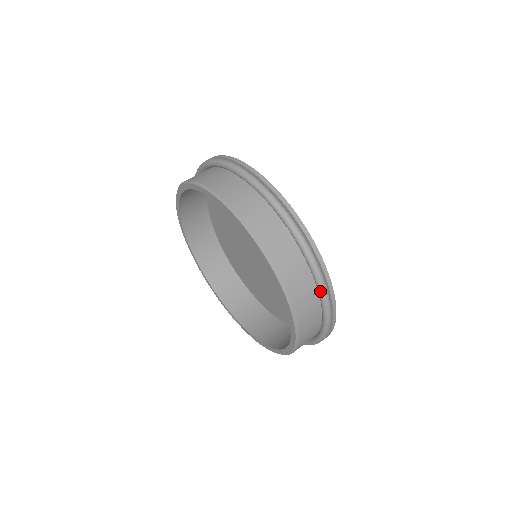
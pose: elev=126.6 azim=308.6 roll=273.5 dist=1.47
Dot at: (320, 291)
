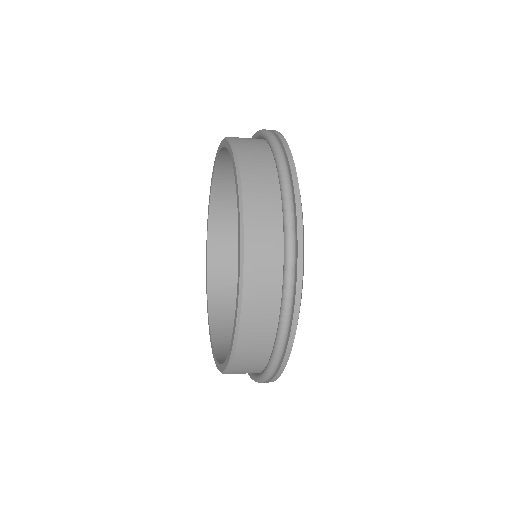
Dot at: (285, 257)
